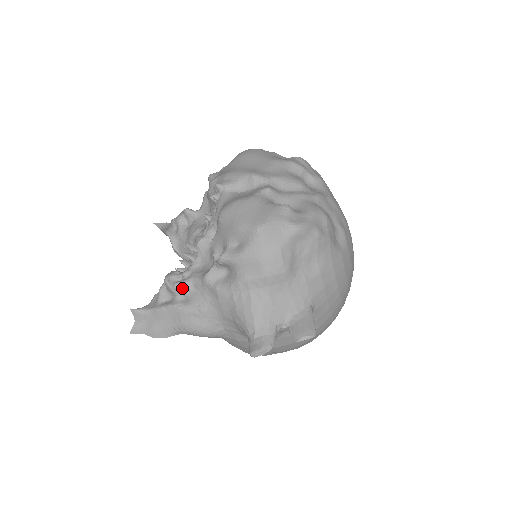
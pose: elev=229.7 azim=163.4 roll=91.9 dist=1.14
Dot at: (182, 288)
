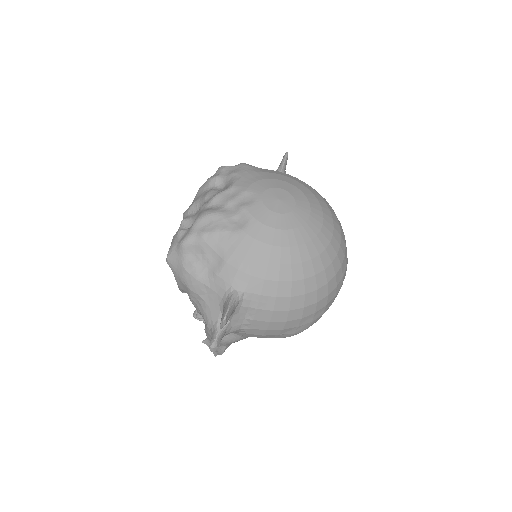
Dot at: (199, 316)
